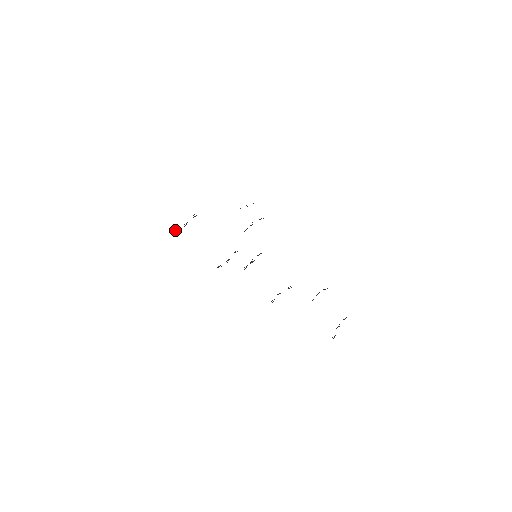
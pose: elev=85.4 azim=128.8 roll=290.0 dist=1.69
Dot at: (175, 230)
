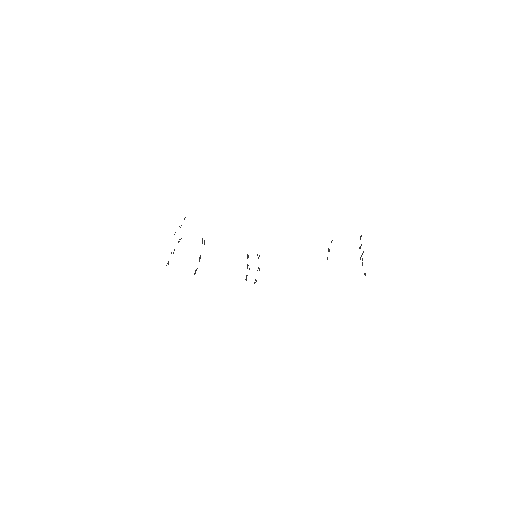
Dot at: occluded
